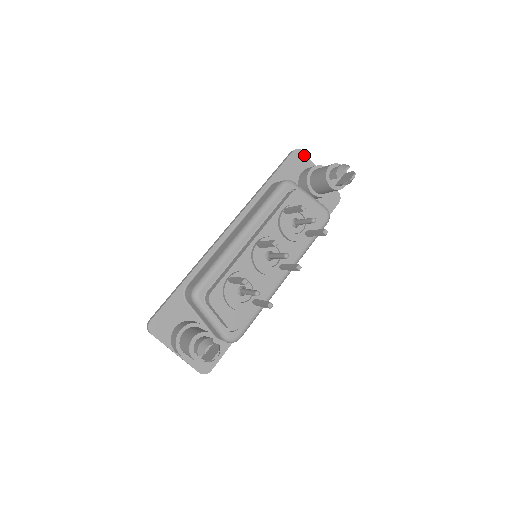
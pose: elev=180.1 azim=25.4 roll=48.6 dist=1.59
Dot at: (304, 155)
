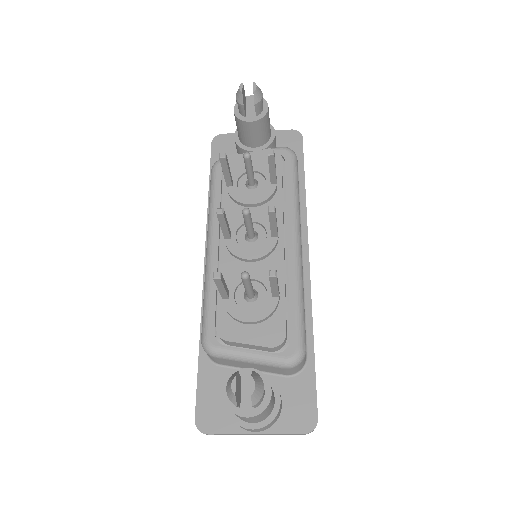
Dot at: (226, 136)
